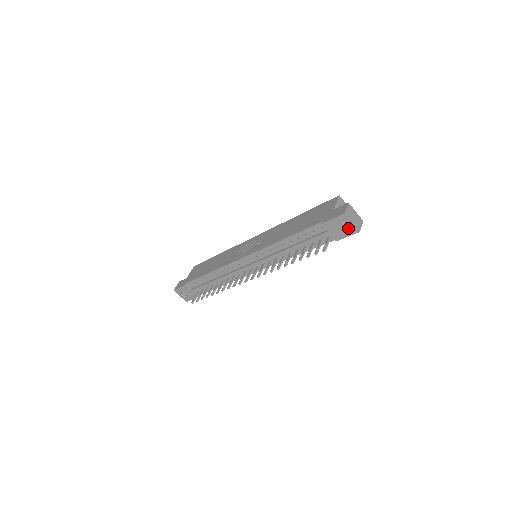
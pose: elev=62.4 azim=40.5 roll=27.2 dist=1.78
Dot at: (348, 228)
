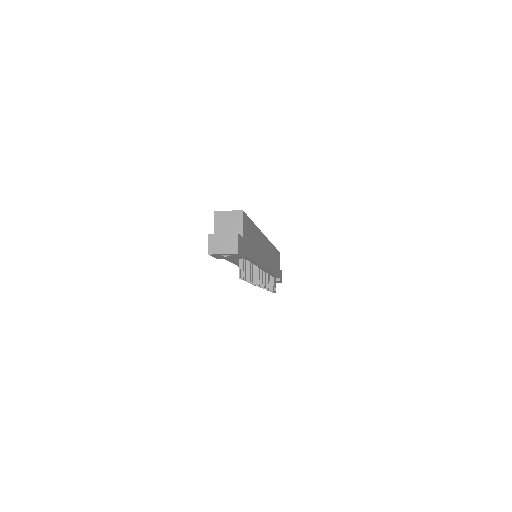
Dot at: (230, 255)
